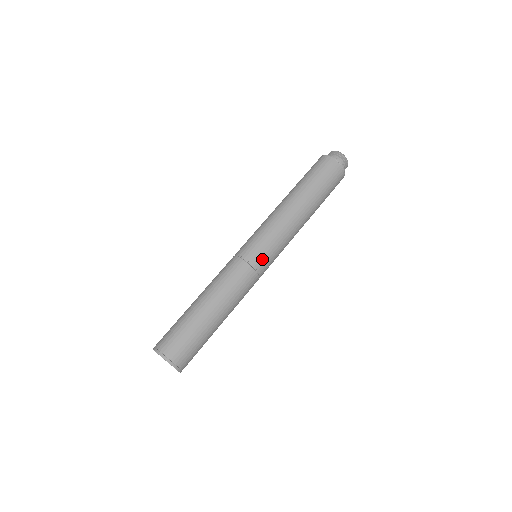
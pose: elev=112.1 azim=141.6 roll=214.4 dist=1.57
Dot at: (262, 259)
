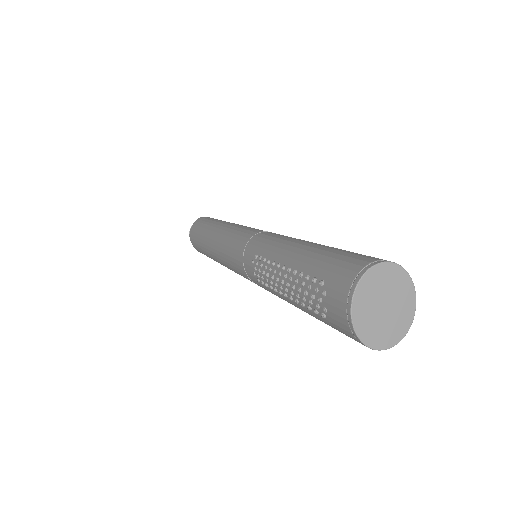
Dot at: occluded
